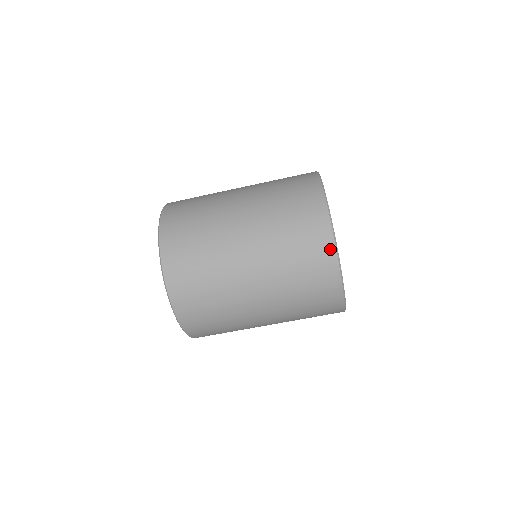
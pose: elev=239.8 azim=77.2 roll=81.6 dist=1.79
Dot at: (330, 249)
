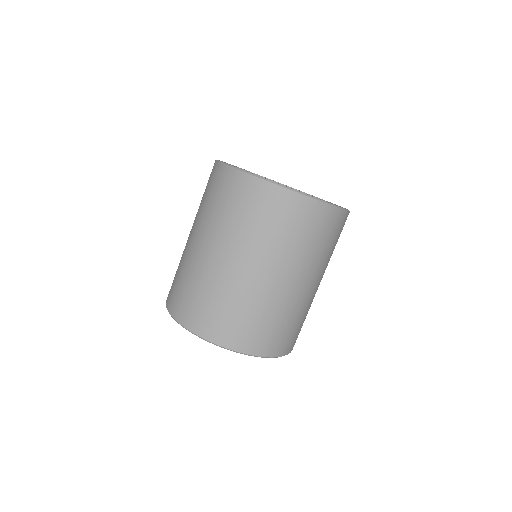
Dot at: (216, 167)
